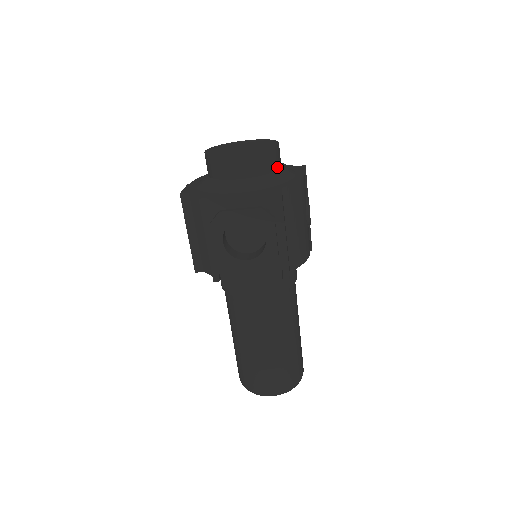
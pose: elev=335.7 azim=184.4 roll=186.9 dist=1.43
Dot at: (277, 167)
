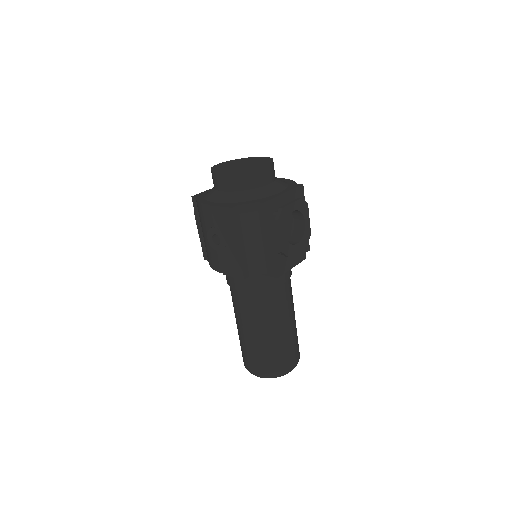
Dot at: occluded
